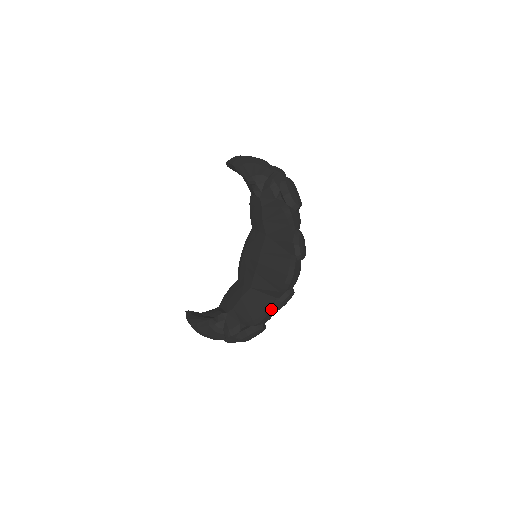
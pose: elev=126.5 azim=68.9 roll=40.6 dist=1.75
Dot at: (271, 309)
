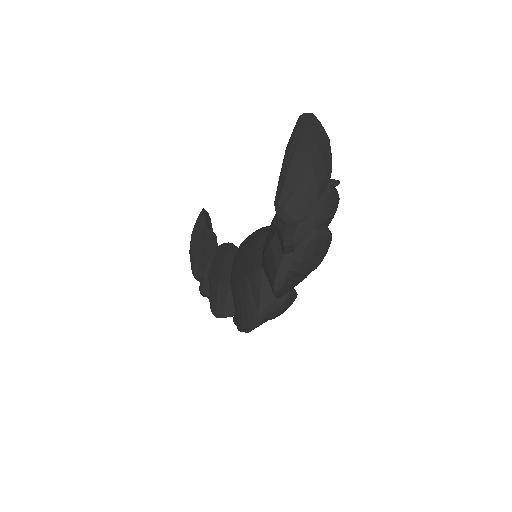
Dot at: occluded
